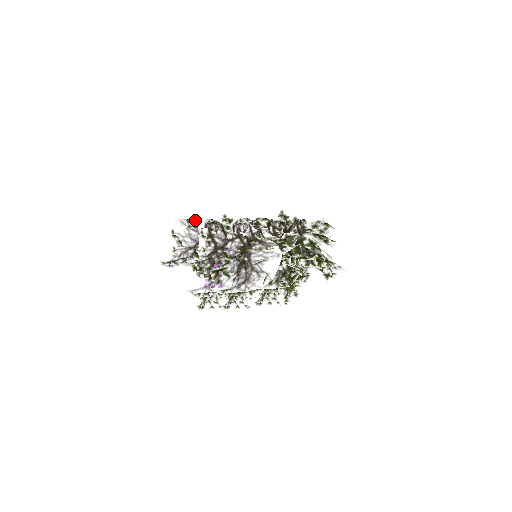
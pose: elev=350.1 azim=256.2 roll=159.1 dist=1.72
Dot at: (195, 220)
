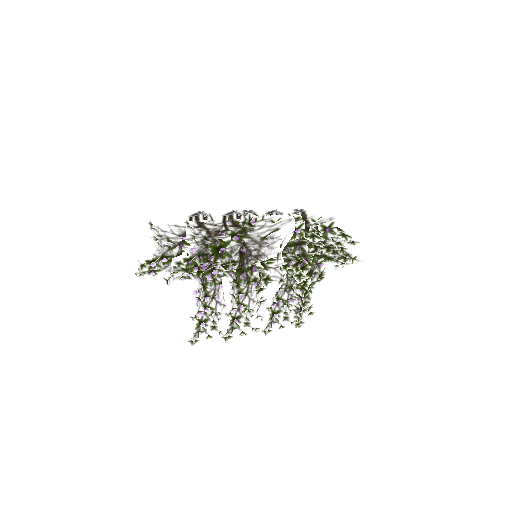
Dot at: occluded
